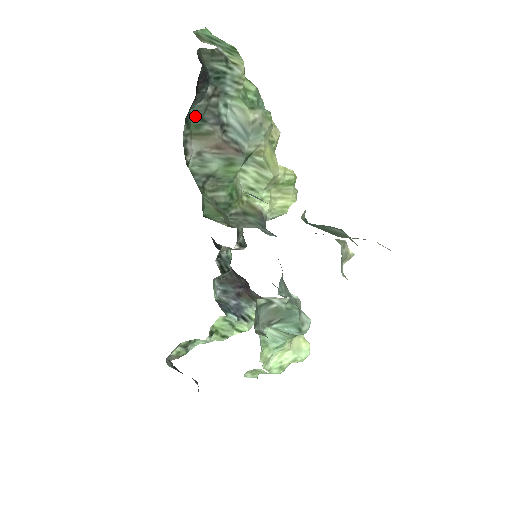
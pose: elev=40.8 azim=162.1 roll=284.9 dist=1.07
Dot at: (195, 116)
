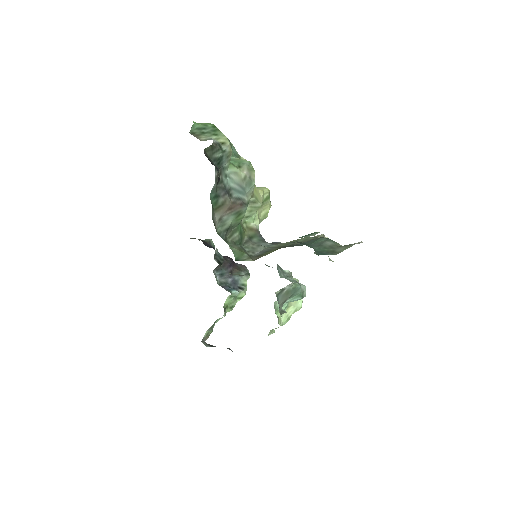
Dot at: (213, 197)
